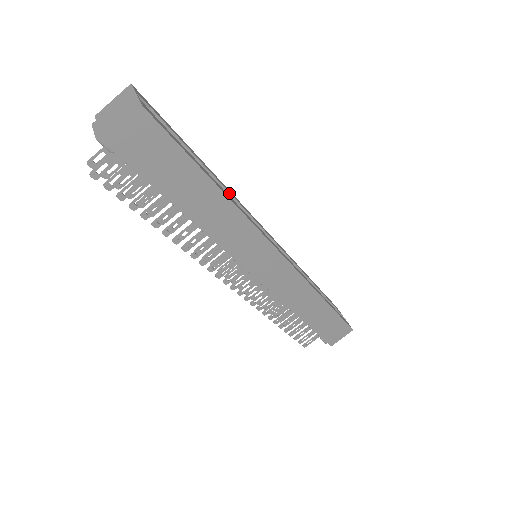
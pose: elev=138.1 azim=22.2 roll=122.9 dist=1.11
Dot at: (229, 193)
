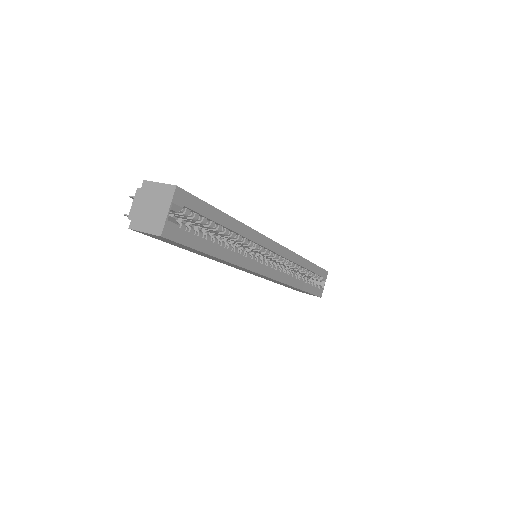
Dot at: (244, 237)
